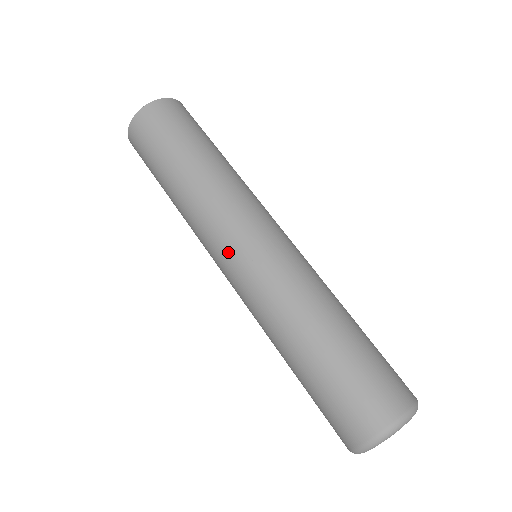
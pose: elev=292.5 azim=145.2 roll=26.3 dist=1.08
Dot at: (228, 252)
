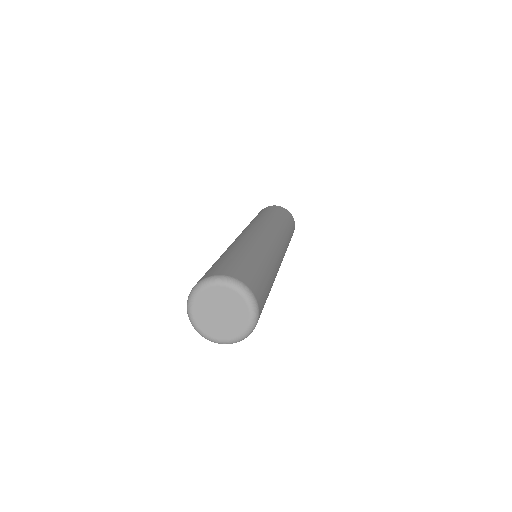
Dot at: (254, 229)
